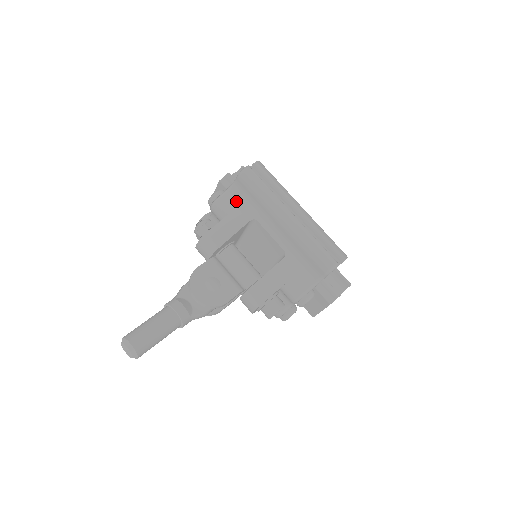
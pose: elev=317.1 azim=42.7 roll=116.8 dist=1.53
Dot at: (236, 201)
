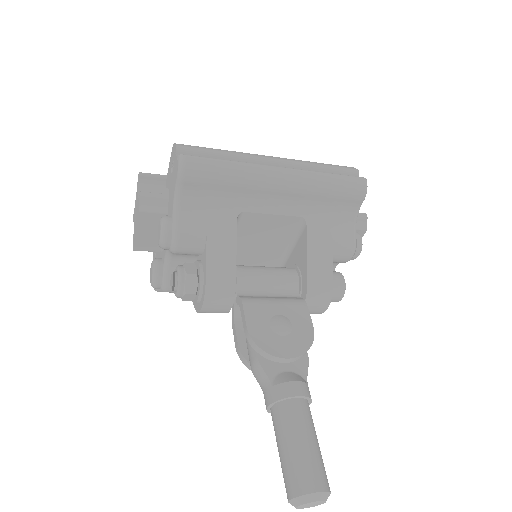
Dot at: (200, 212)
